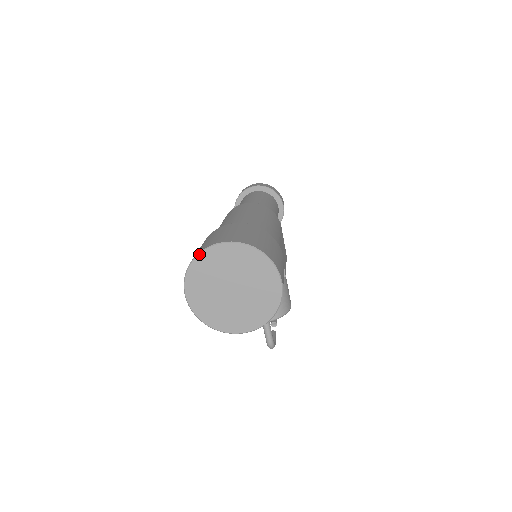
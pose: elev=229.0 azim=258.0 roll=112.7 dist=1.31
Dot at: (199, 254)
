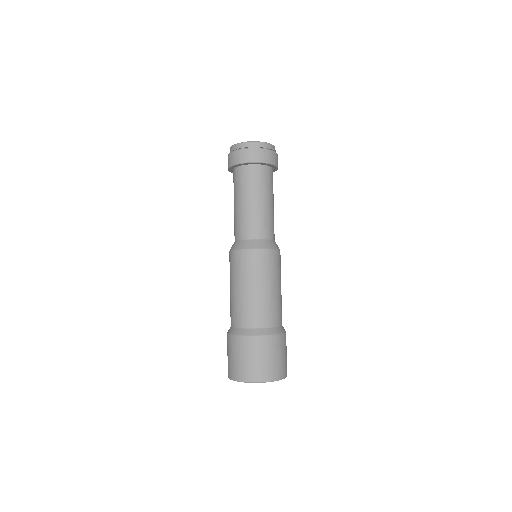
Dot at: occluded
